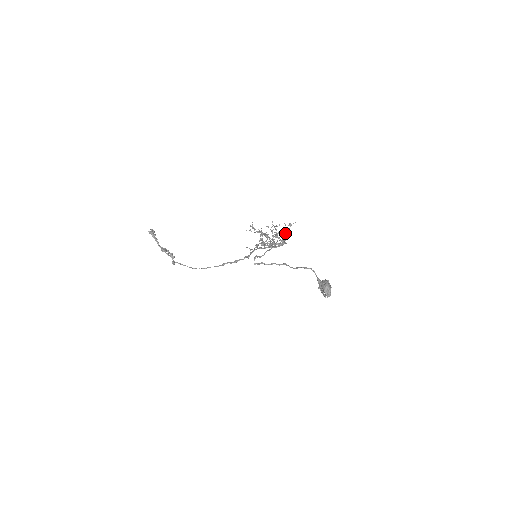
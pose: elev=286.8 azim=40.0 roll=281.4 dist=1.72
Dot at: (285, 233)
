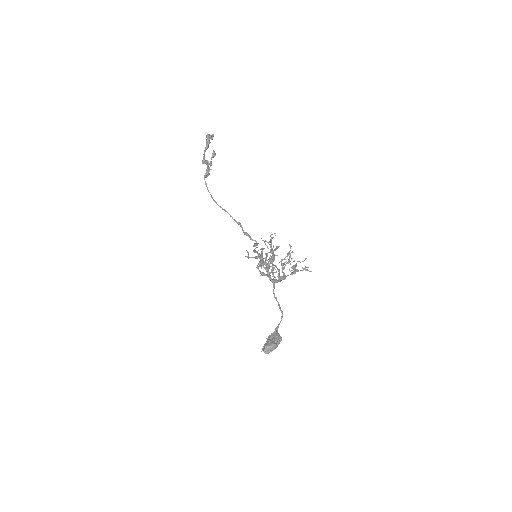
Dot at: (291, 272)
